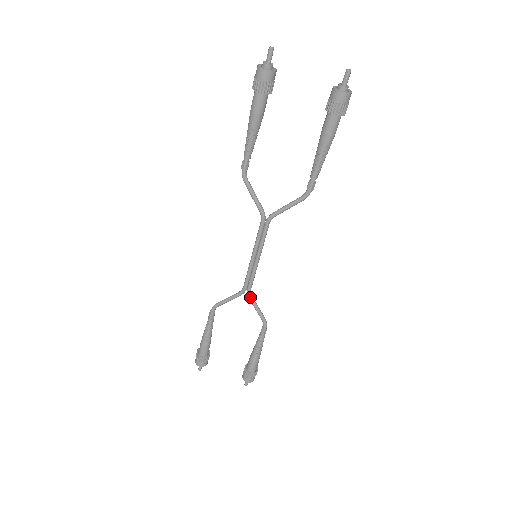
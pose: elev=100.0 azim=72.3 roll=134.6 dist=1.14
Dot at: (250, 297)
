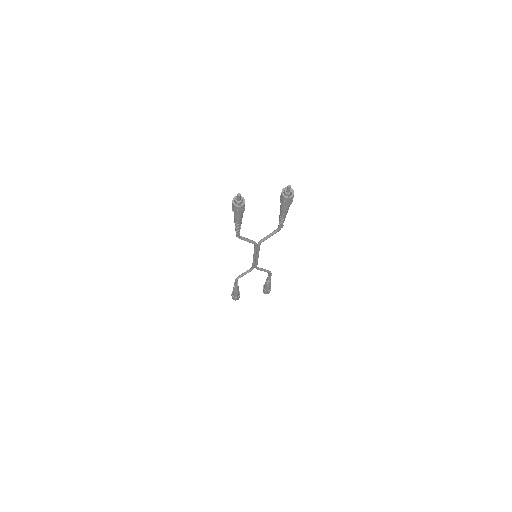
Dot at: (258, 269)
